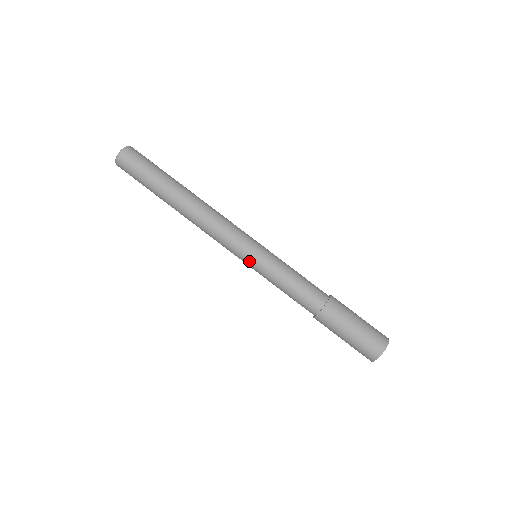
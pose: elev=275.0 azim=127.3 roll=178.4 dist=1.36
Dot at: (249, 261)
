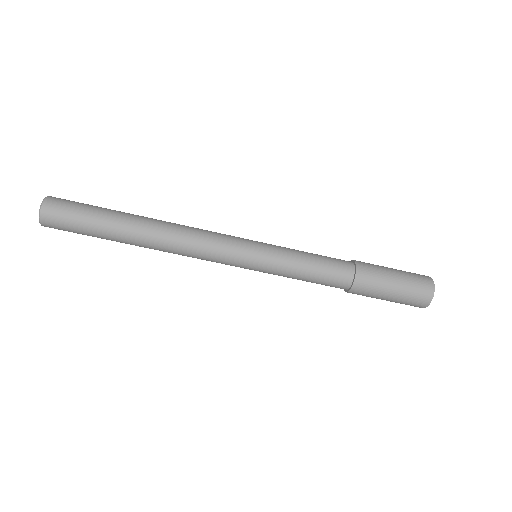
Dot at: occluded
